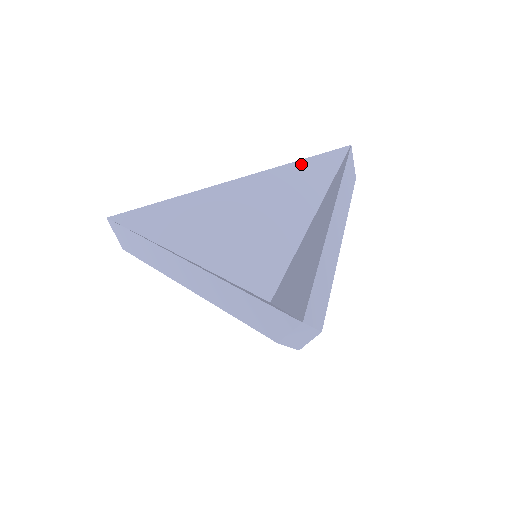
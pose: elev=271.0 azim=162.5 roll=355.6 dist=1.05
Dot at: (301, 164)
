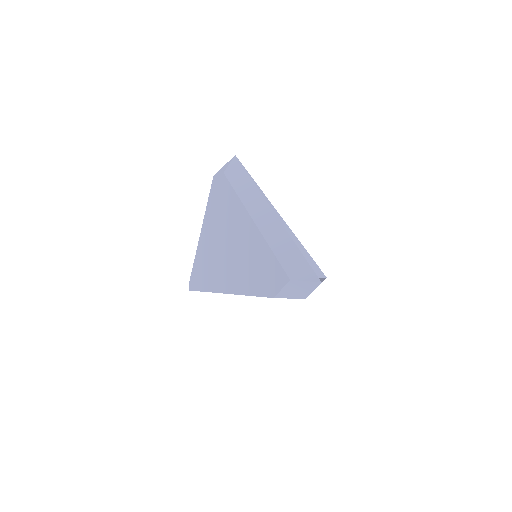
Dot at: (308, 256)
